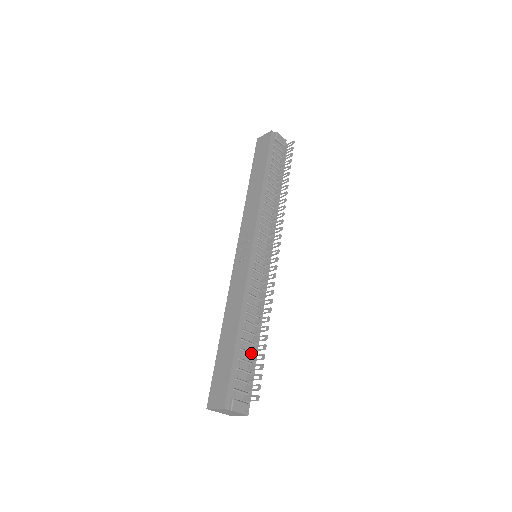
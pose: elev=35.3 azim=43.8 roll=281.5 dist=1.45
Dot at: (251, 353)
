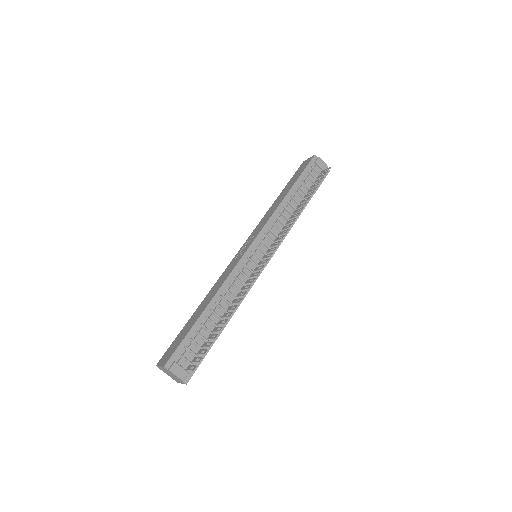
Dot at: (211, 332)
